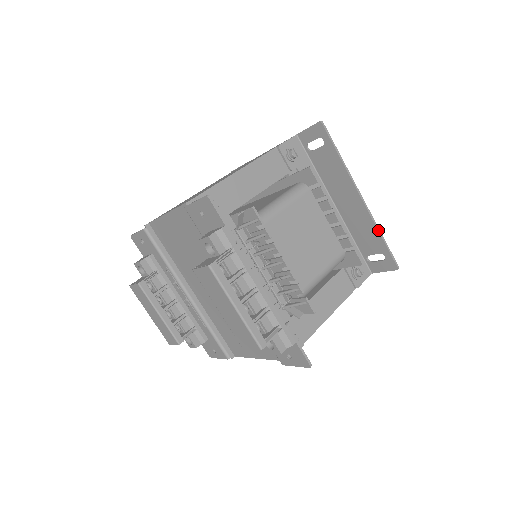
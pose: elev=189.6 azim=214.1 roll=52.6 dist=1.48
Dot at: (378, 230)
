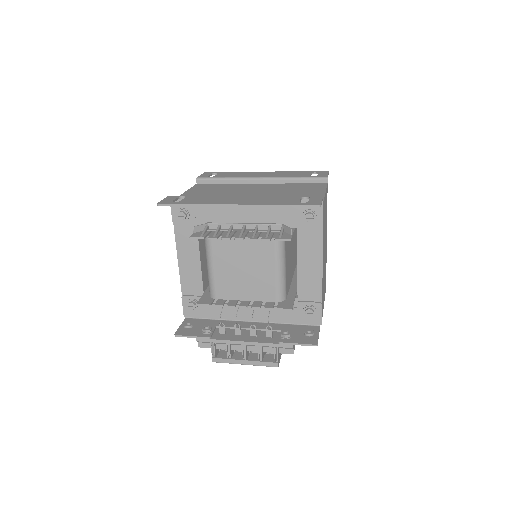
Dot at: occluded
